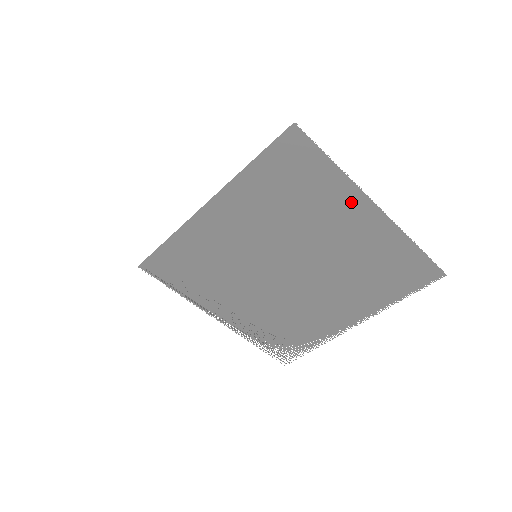
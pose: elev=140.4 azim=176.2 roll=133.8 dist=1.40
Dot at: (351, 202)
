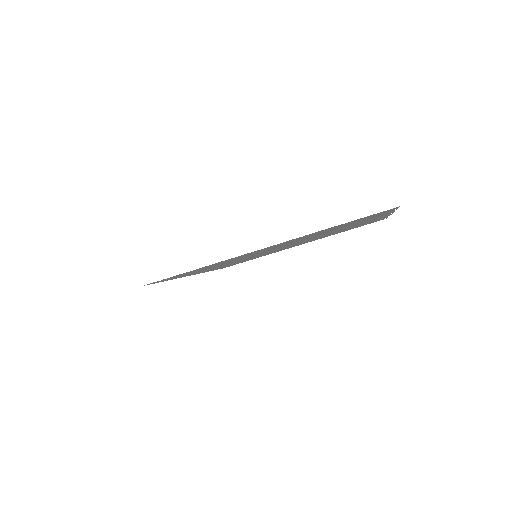
Dot at: occluded
